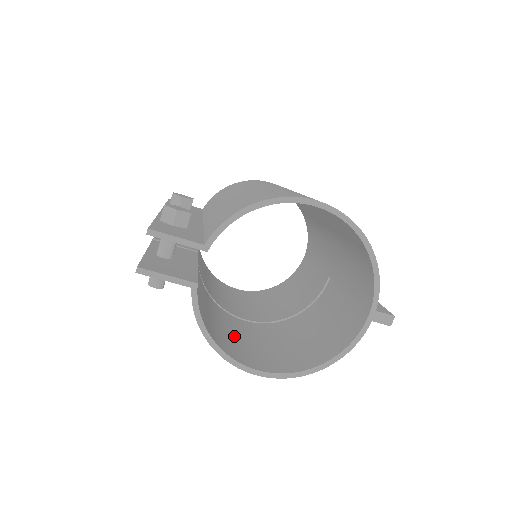
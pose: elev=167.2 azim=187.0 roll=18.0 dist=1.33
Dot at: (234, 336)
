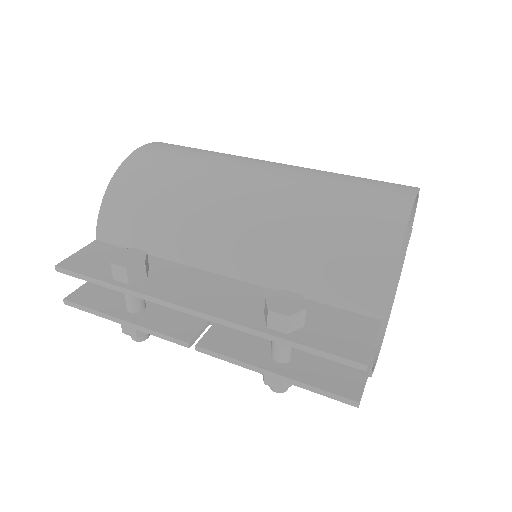
Dot at: occluded
